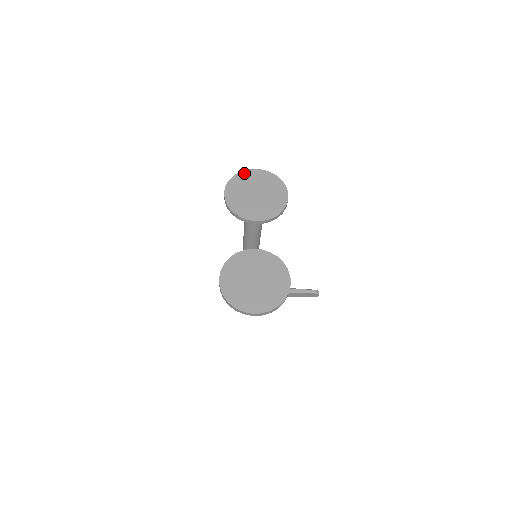
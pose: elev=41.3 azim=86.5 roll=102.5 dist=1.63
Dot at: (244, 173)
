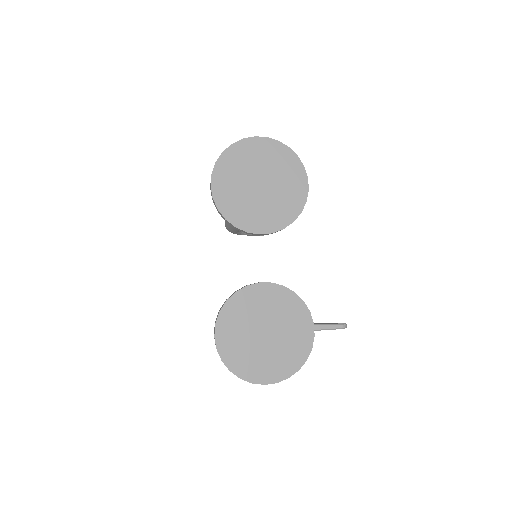
Dot at: (239, 146)
